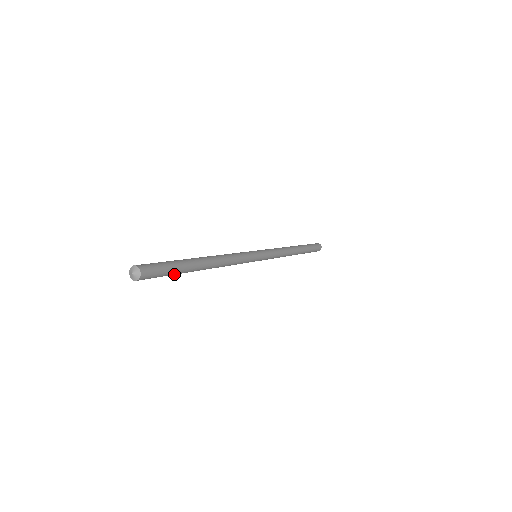
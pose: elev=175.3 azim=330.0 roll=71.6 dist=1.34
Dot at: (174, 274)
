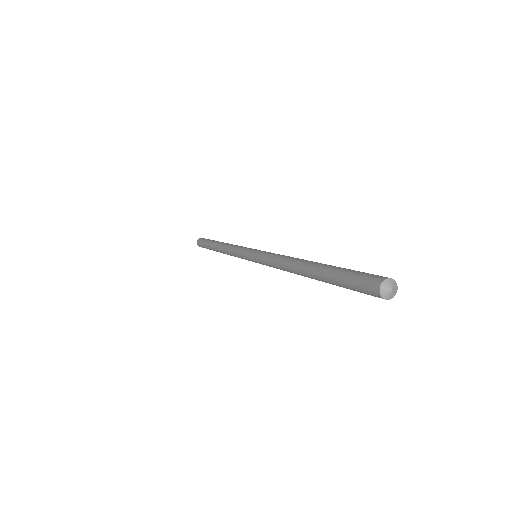
Dot at: (343, 286)
